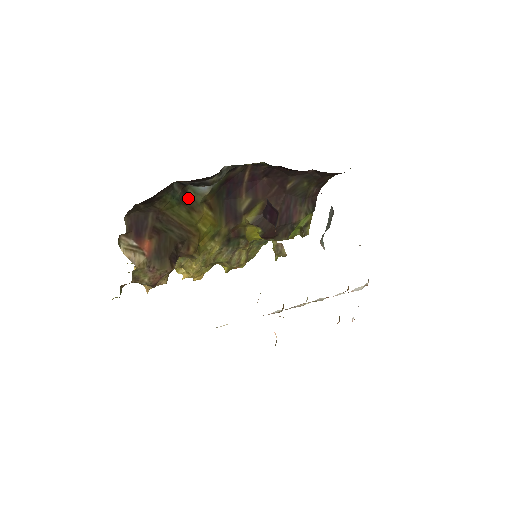
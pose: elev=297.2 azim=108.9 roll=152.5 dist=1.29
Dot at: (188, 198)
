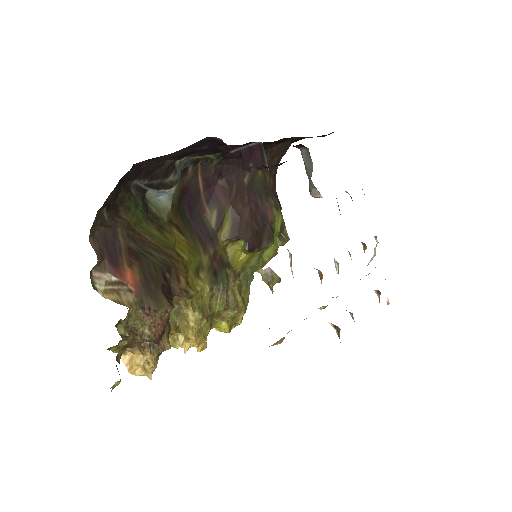
Dot at: (152, 214)
